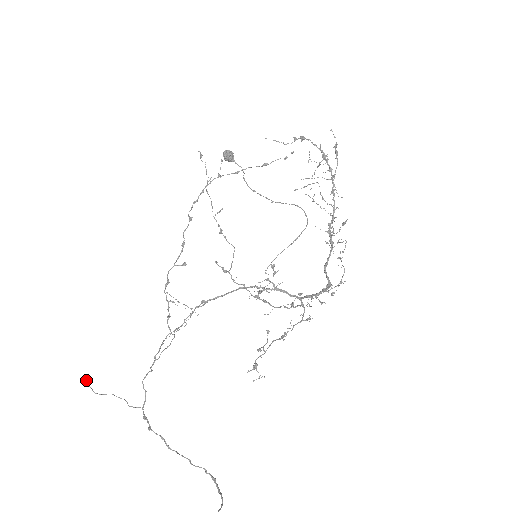
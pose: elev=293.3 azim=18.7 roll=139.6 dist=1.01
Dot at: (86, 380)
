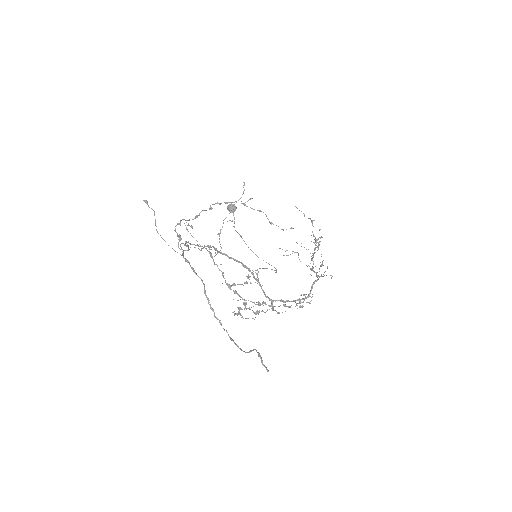
Dot at: (146, 201)
